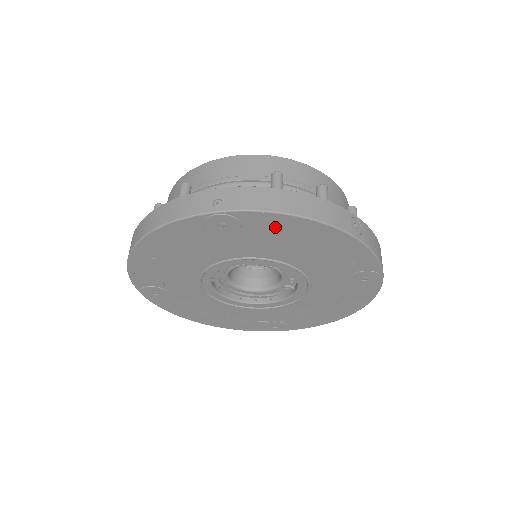
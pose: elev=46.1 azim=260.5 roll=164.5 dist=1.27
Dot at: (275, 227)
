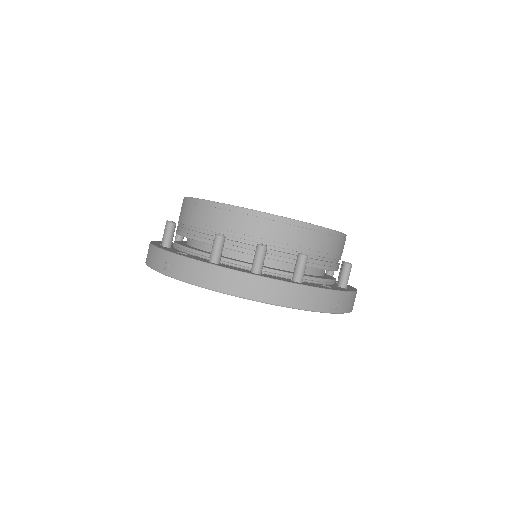
Dot at: occluded
